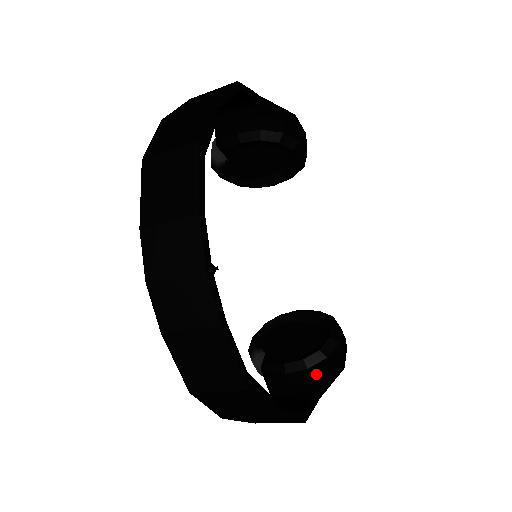
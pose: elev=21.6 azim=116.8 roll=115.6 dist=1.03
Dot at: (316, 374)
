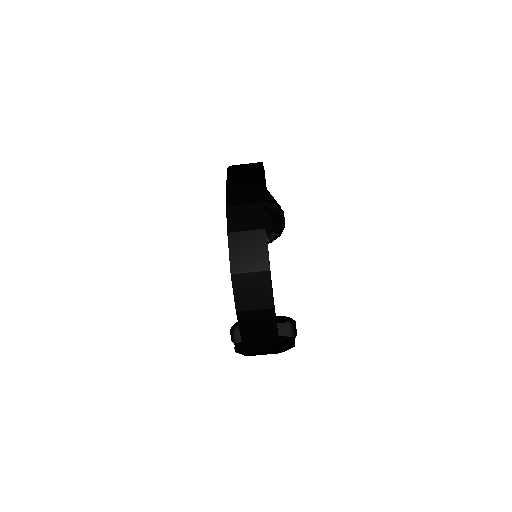
Dot at: (281, 336)
